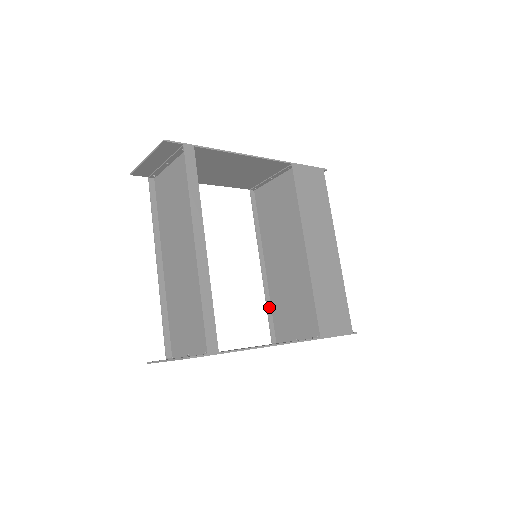
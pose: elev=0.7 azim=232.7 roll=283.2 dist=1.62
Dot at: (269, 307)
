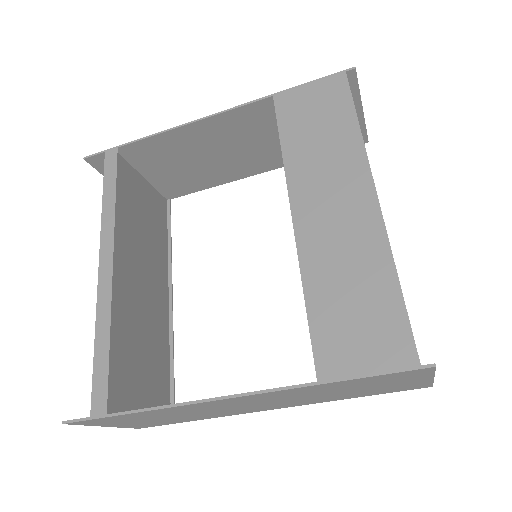
Dot at: occluded
